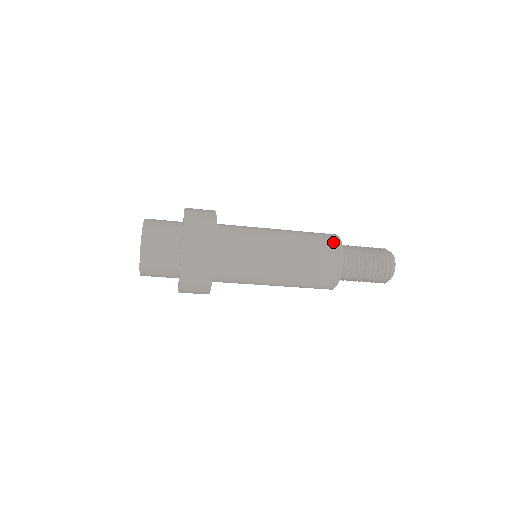
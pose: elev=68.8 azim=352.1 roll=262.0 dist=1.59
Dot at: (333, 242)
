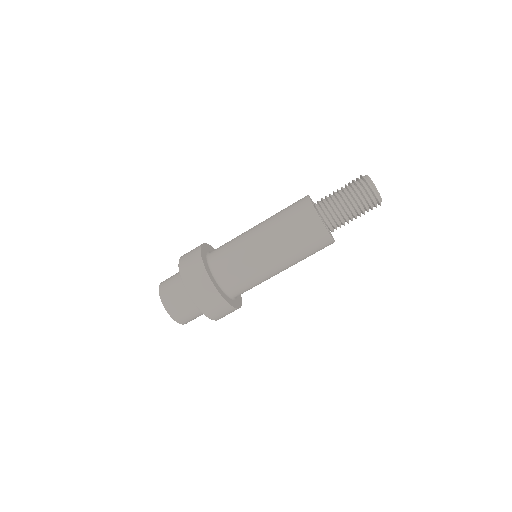
Dot at: (300, 199)
